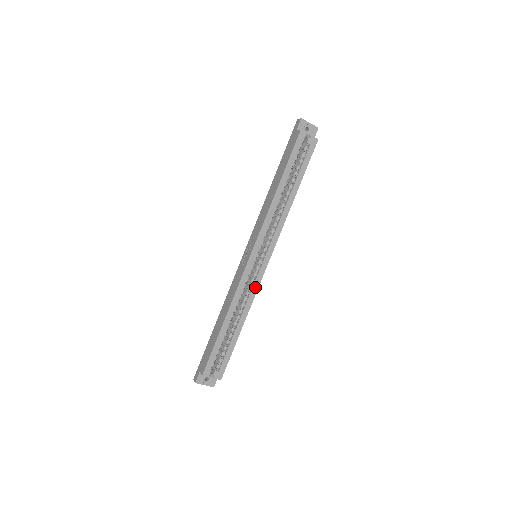
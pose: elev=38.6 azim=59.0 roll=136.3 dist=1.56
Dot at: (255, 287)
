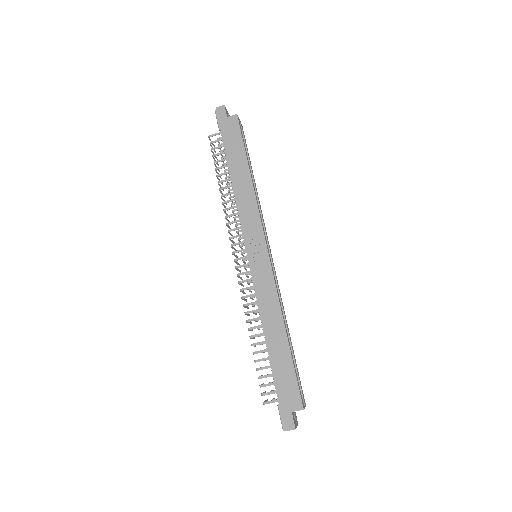
Dot at: (278, 286)
